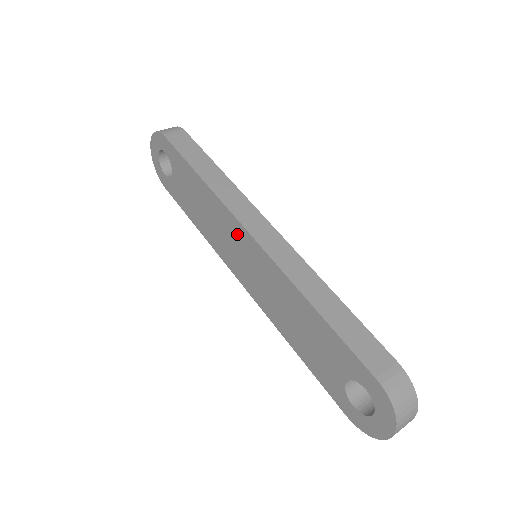
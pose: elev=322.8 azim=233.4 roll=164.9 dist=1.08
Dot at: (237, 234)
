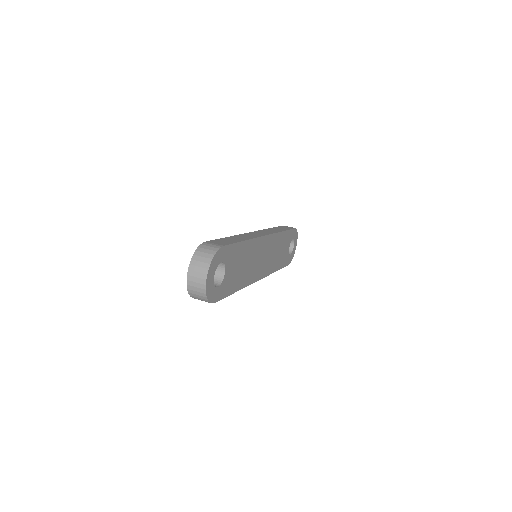
Dot at: occluded
